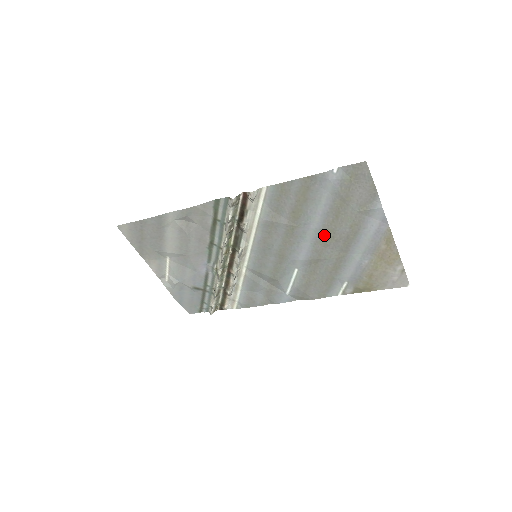
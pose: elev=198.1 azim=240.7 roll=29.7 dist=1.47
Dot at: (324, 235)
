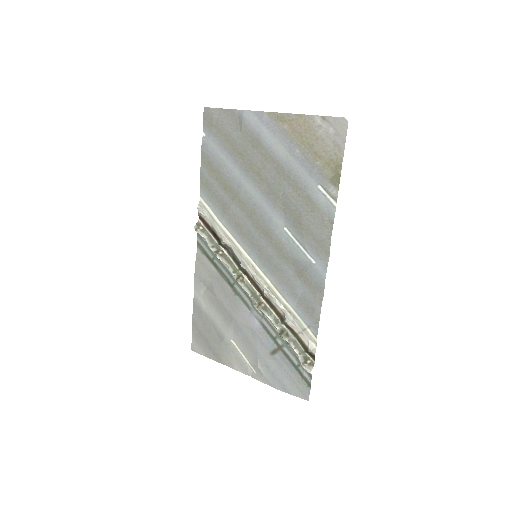
Dot at: (254, 176)
